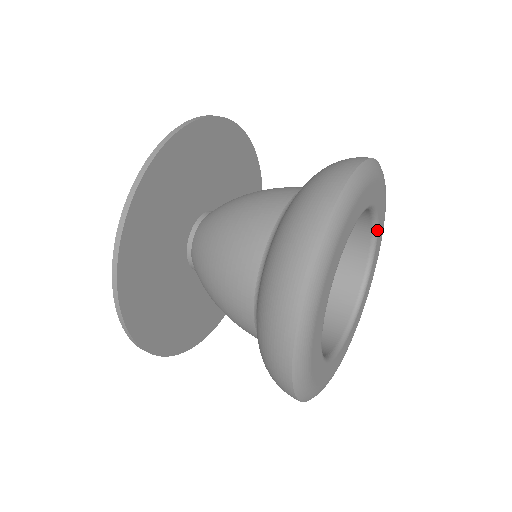
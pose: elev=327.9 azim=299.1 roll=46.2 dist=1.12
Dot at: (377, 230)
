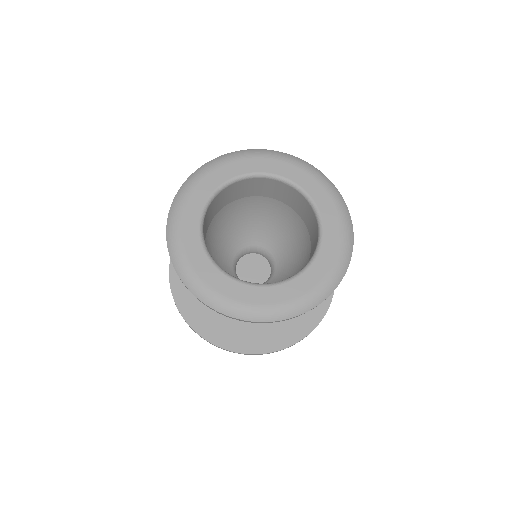
Dot at: (302, 189)
